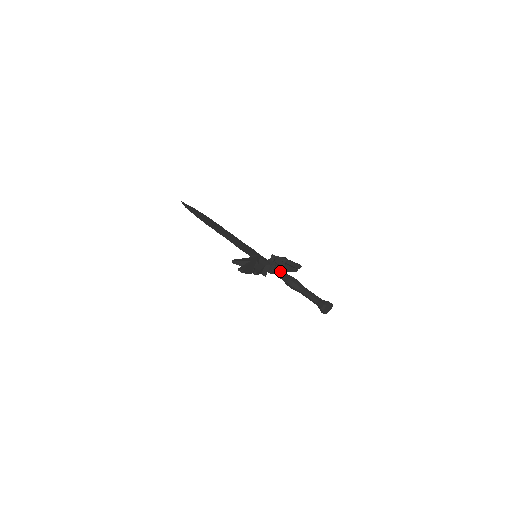
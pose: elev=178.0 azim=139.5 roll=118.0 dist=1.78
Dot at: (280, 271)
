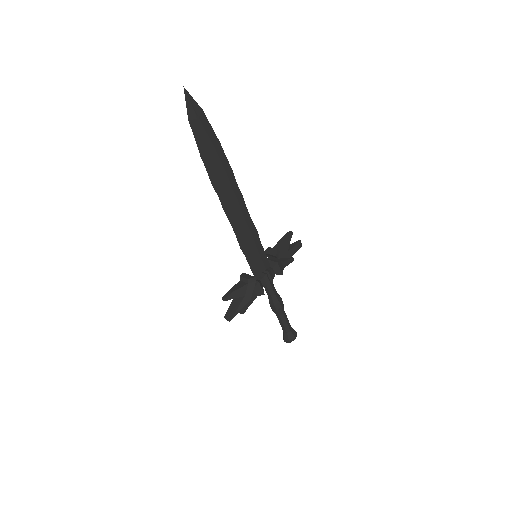
Dot at: (271, 291)
